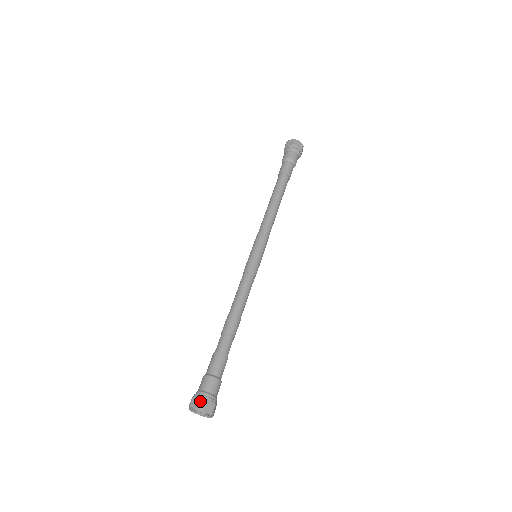
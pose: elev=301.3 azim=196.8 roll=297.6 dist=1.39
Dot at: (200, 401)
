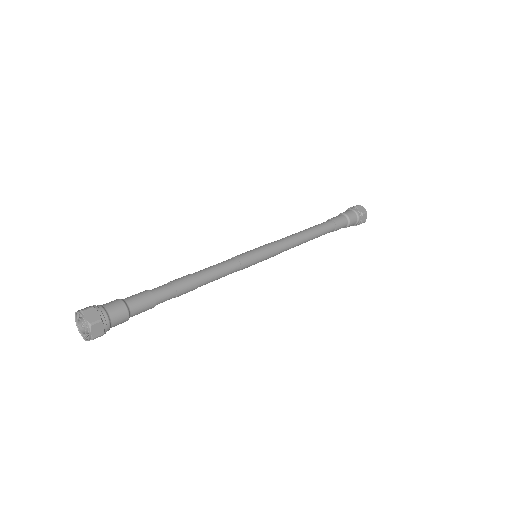
Dot at: (88, 307)
